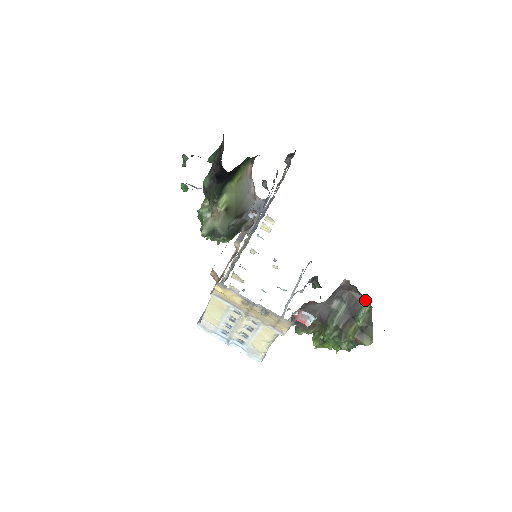
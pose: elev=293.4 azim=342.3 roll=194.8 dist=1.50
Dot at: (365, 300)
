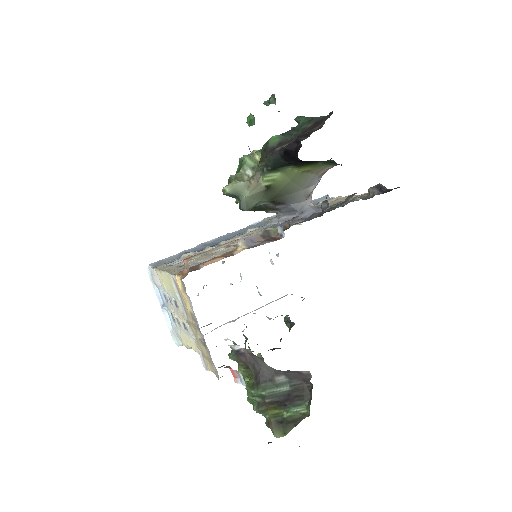
Dot at: (310, 404)
